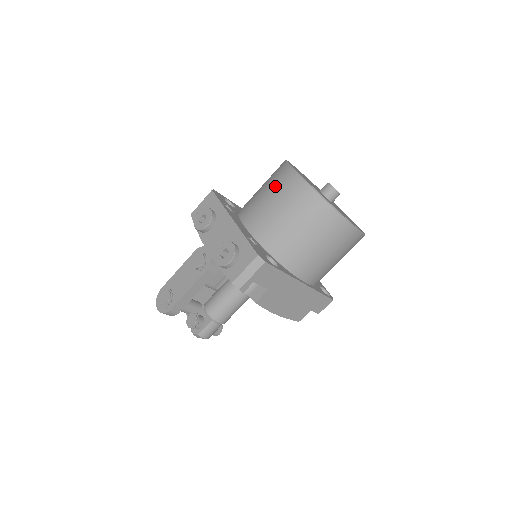
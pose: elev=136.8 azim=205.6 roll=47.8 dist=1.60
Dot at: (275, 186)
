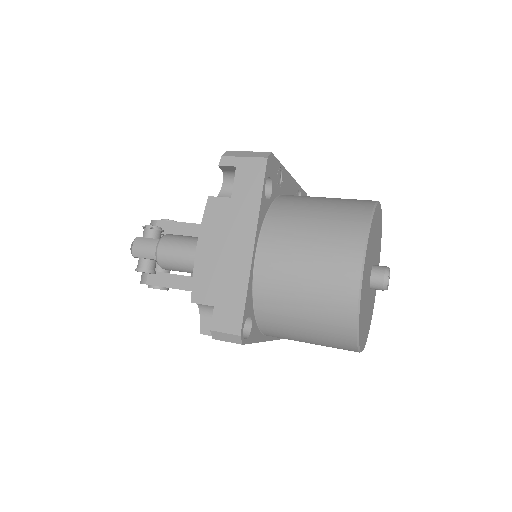
Dot at: occluded
